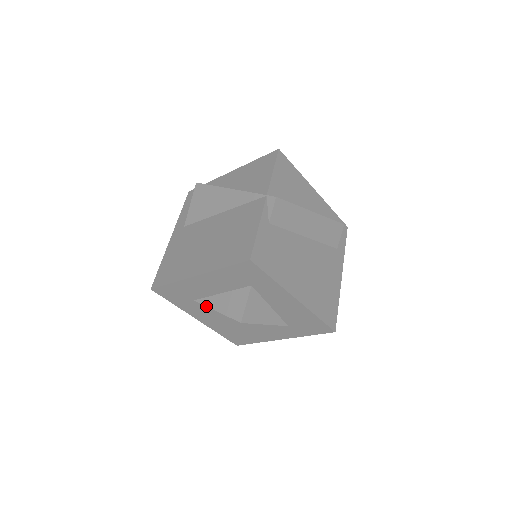
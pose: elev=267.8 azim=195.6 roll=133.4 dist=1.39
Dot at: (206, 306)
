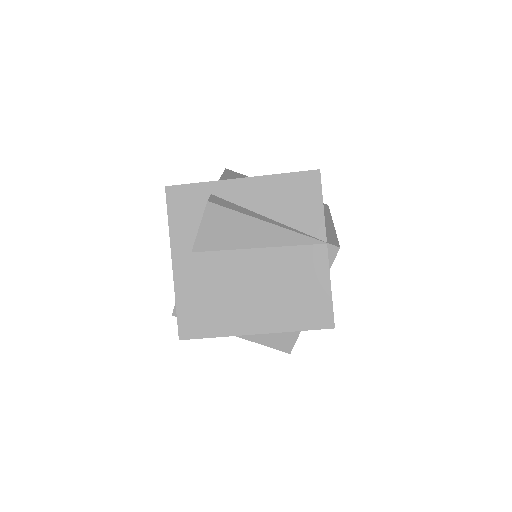
Dot at: occluded
